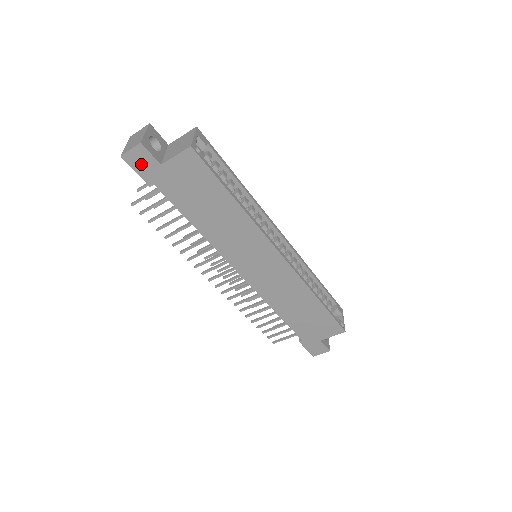
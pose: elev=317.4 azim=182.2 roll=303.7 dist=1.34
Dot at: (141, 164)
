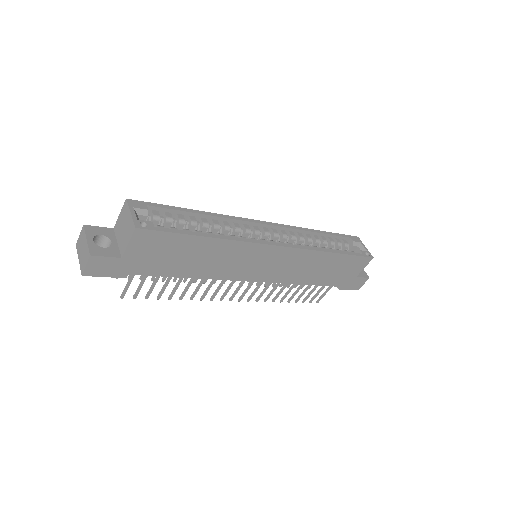
Dot at: (104, 269)
